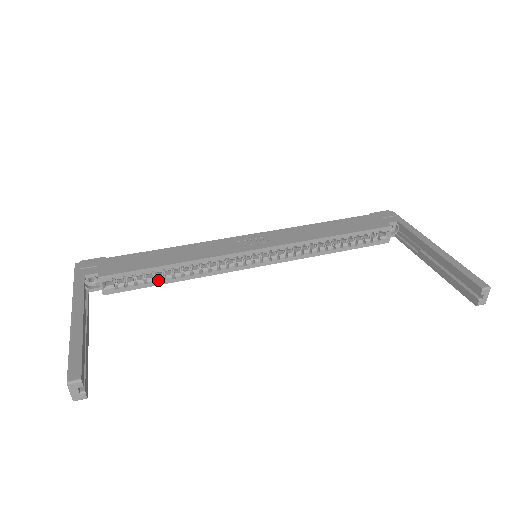
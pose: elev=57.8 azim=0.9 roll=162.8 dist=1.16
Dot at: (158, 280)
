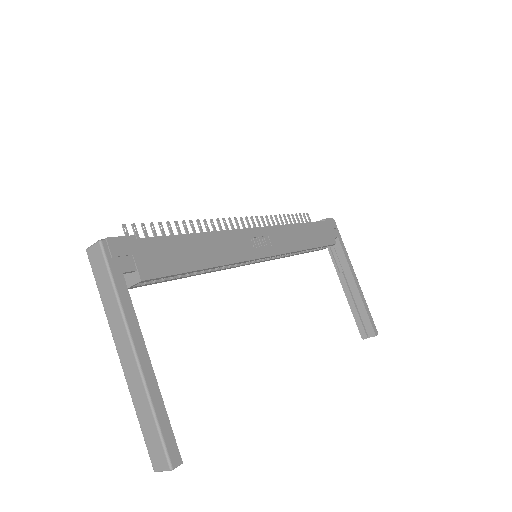
Dot at: (181, 277)
